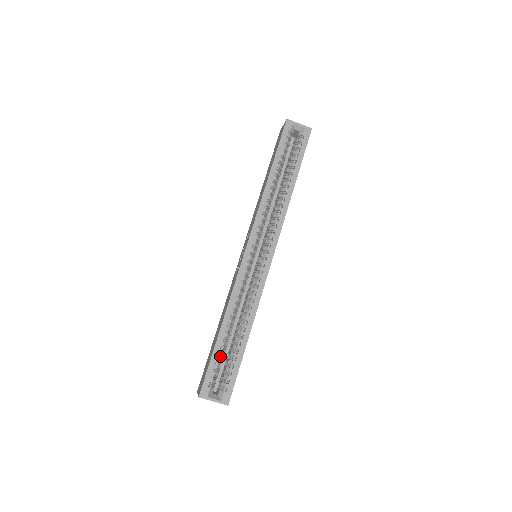
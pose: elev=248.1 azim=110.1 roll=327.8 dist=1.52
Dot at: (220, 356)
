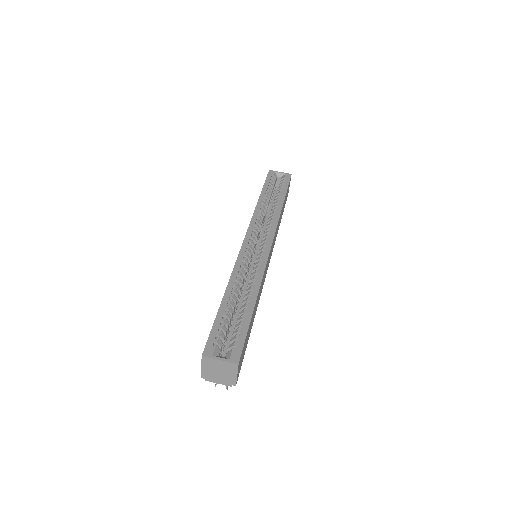
Dot at: (225, 321)
